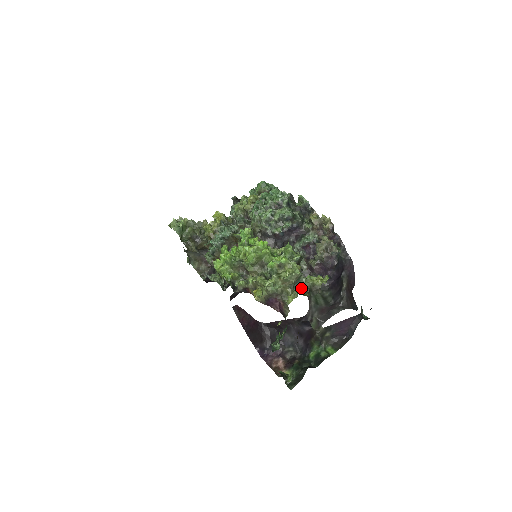
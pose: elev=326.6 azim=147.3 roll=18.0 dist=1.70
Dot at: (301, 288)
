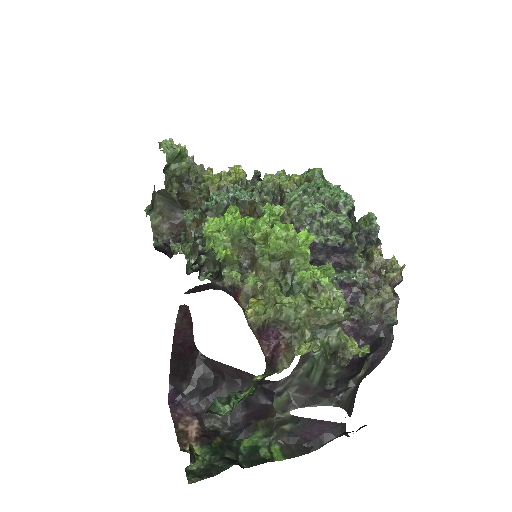
Dot at: occluded
